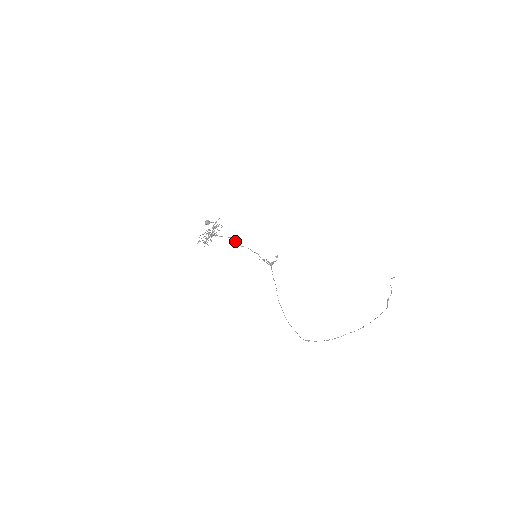
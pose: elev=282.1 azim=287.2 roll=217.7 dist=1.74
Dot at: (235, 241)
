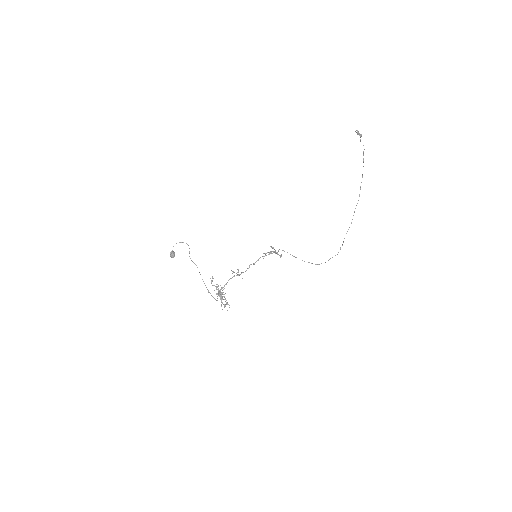
Dot at: occluded
